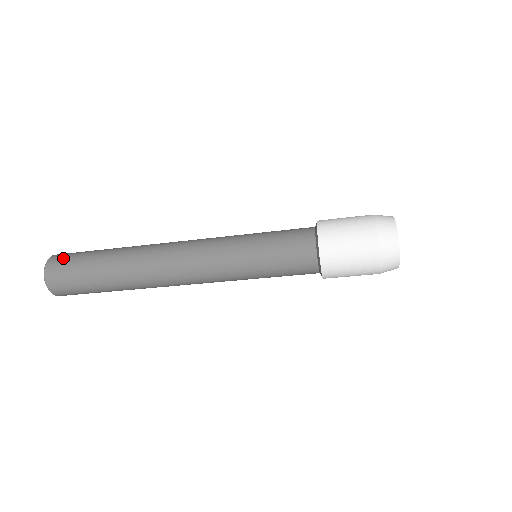
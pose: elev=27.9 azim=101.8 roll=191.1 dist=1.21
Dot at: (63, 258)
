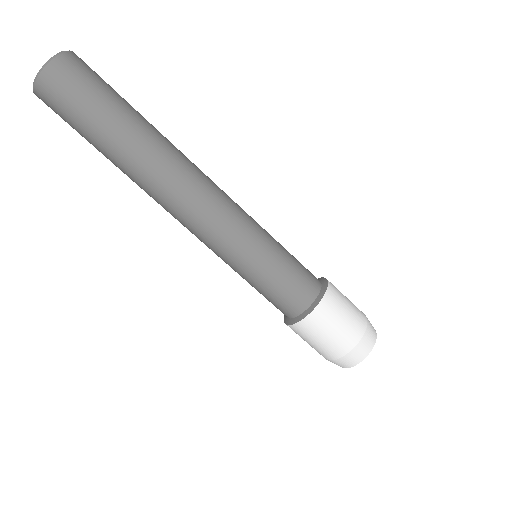
Dot at: occluded
